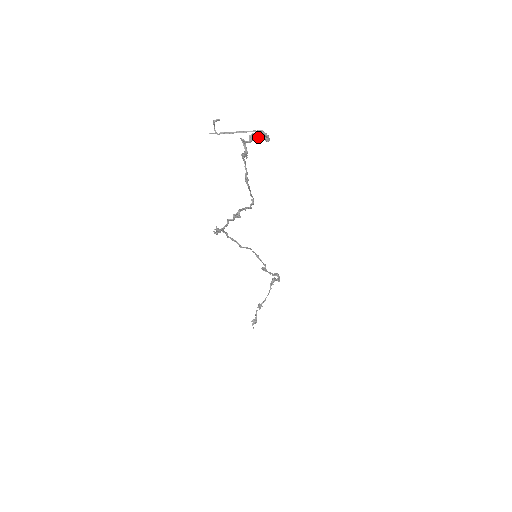
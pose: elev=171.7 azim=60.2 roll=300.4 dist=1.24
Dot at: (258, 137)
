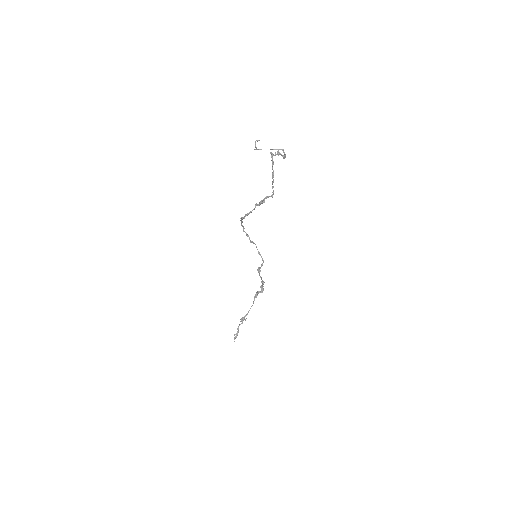
Dot at: occluded
